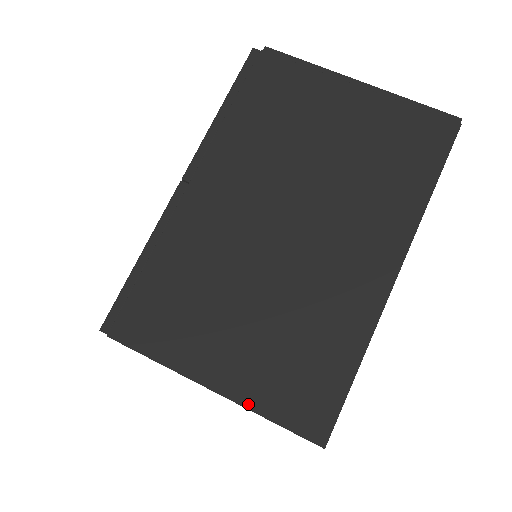
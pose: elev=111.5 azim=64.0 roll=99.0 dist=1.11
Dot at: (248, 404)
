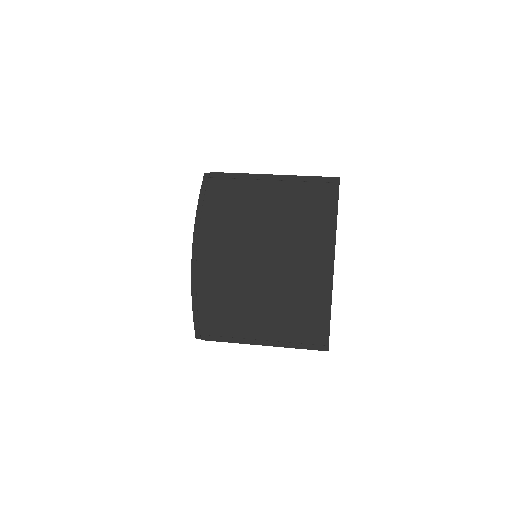
Dot at: (295, 176)
